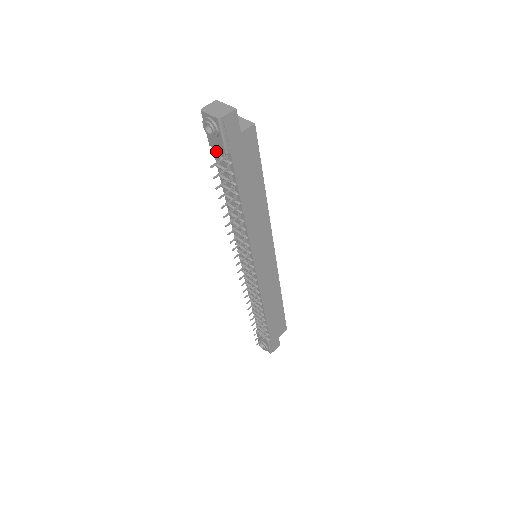
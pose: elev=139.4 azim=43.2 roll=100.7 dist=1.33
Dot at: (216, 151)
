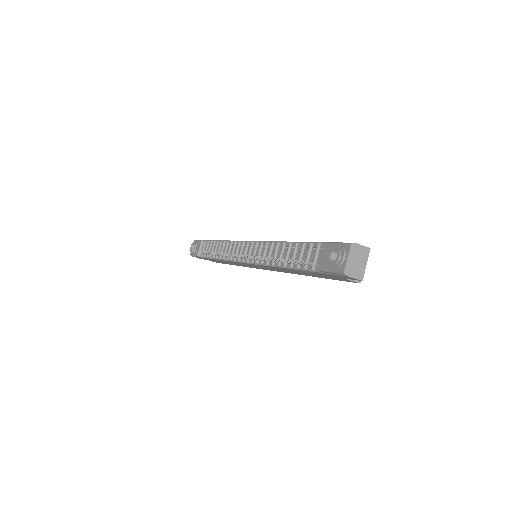
Dot at: (322, 247)
